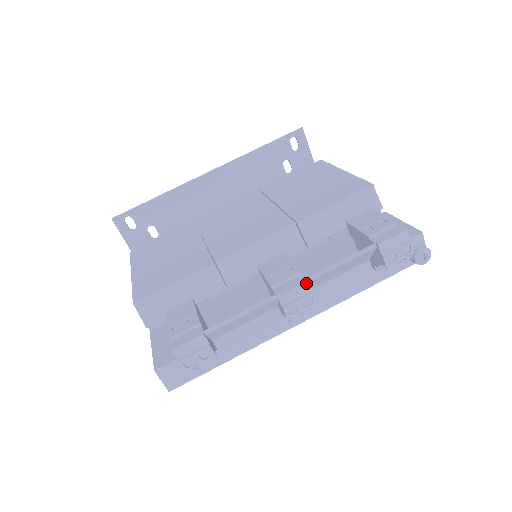
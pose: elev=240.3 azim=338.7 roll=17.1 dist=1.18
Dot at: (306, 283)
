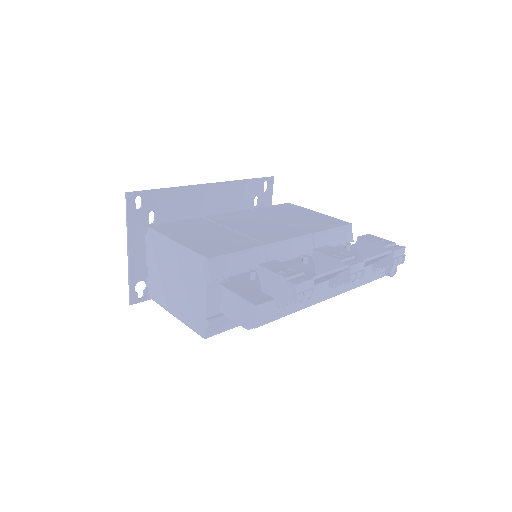
Dot at: (364, 262)
